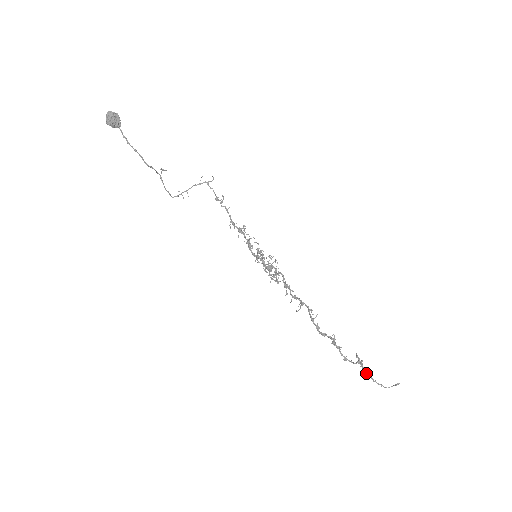
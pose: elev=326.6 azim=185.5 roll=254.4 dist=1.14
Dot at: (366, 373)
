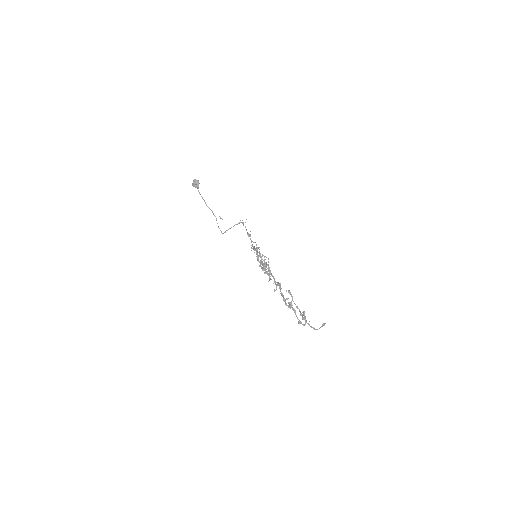
Dot at: (302, 316)
